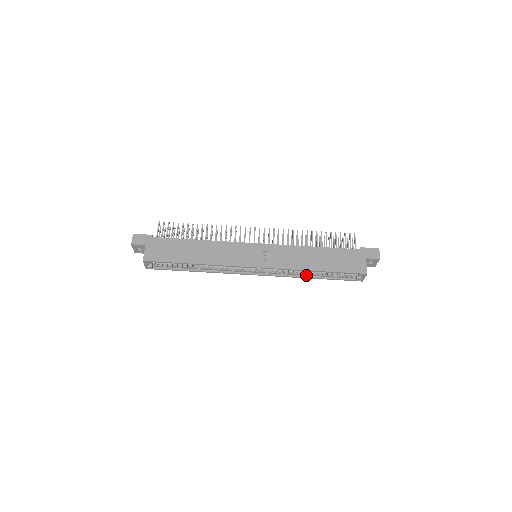
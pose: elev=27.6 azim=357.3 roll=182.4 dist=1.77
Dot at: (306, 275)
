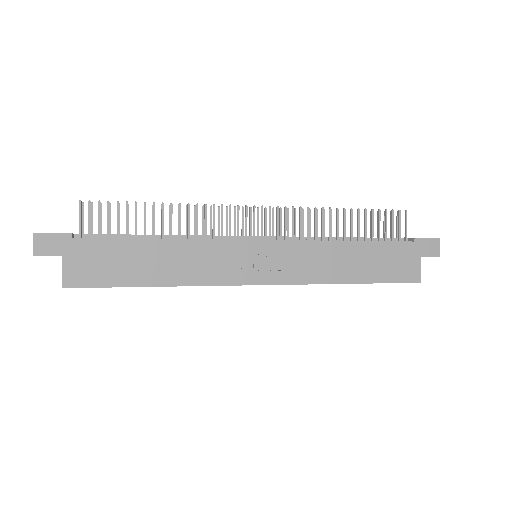
Dot at: occluded
